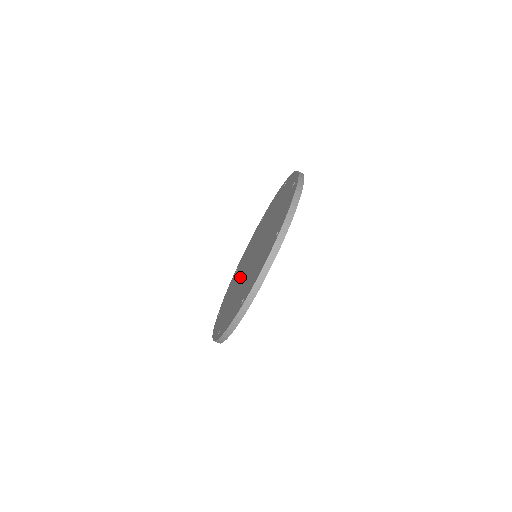
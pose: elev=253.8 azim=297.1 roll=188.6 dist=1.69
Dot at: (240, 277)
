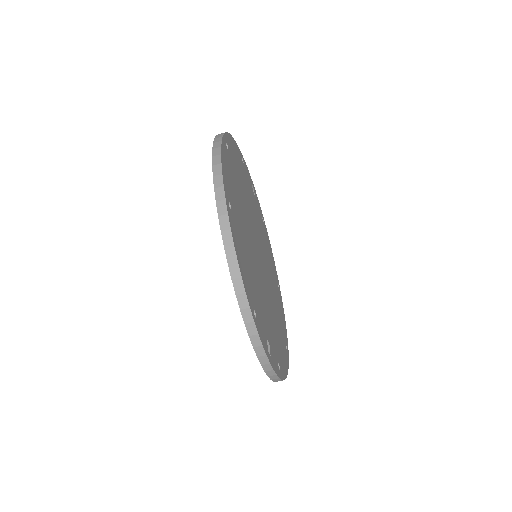
Dot at: occluded
